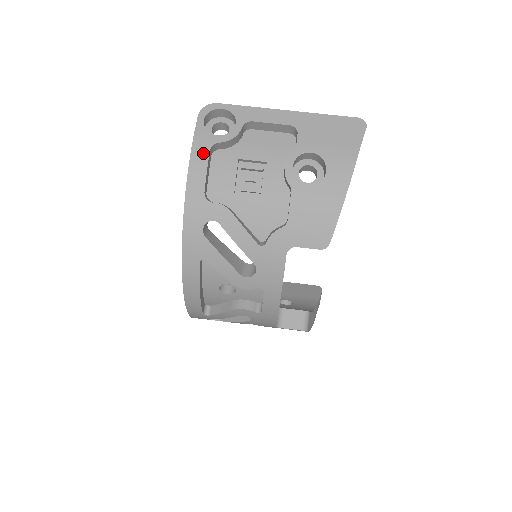
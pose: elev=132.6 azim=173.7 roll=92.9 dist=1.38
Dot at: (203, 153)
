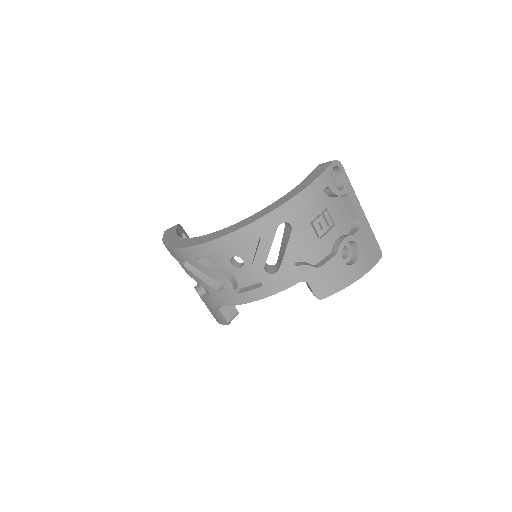
Dot at: (321, 186)
